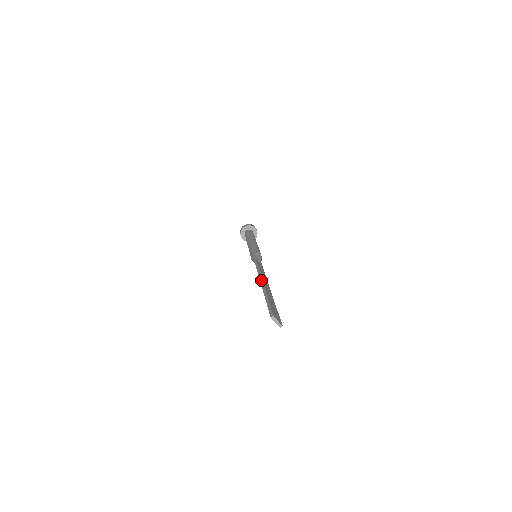
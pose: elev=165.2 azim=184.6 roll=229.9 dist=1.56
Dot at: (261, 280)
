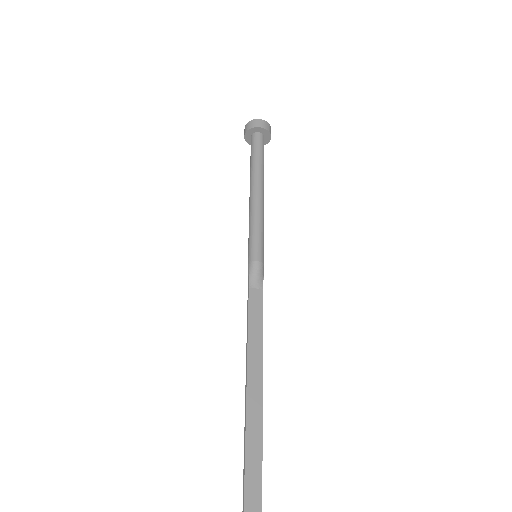
Dot at: (245, 395)
